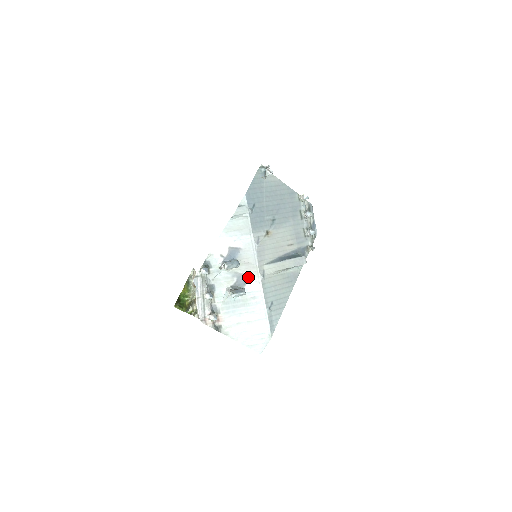
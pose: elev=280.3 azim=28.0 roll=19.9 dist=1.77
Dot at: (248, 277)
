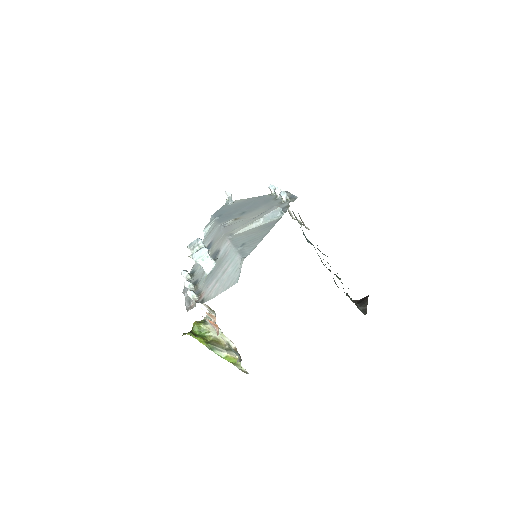
Dot at: (219, 248)
